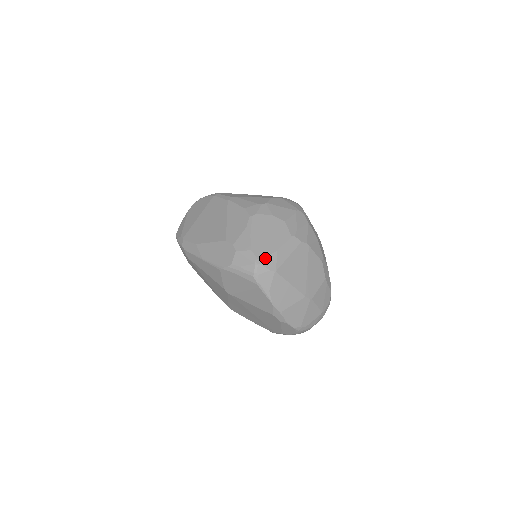
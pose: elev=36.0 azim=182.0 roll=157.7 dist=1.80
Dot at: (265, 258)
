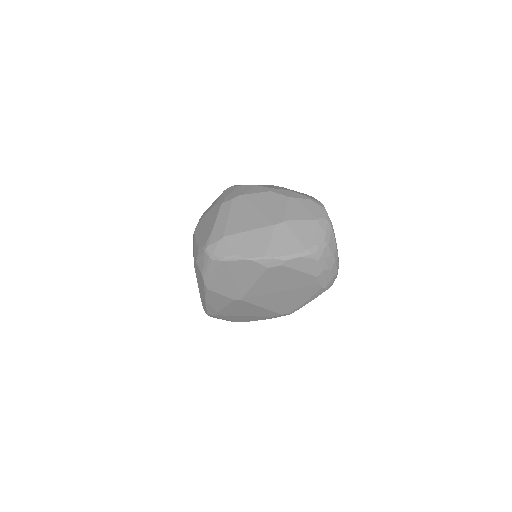
Dot at: (208, 239)
